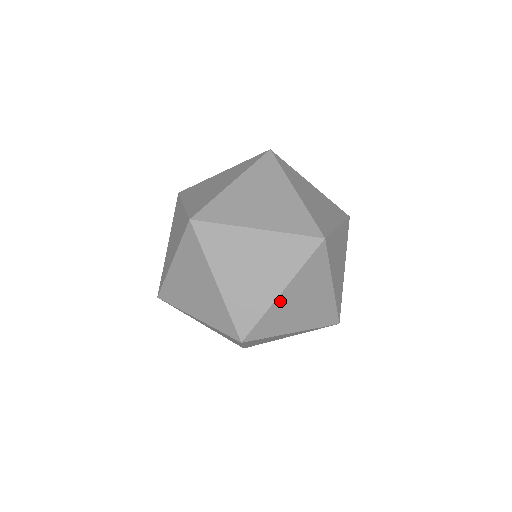
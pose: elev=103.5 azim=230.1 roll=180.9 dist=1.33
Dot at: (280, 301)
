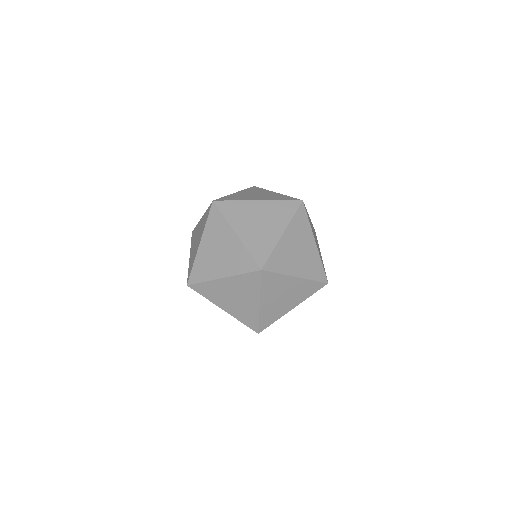
Dot at: (283, 242)
